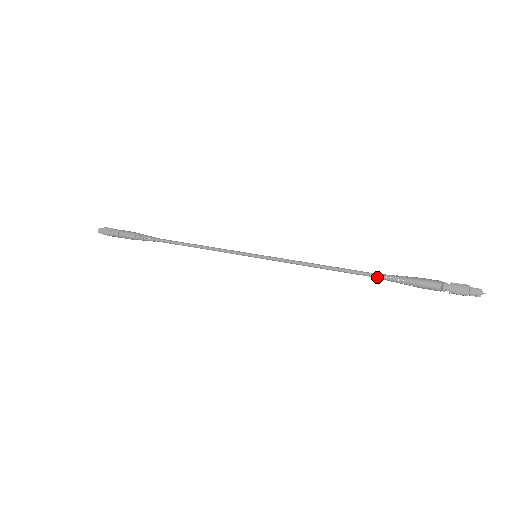
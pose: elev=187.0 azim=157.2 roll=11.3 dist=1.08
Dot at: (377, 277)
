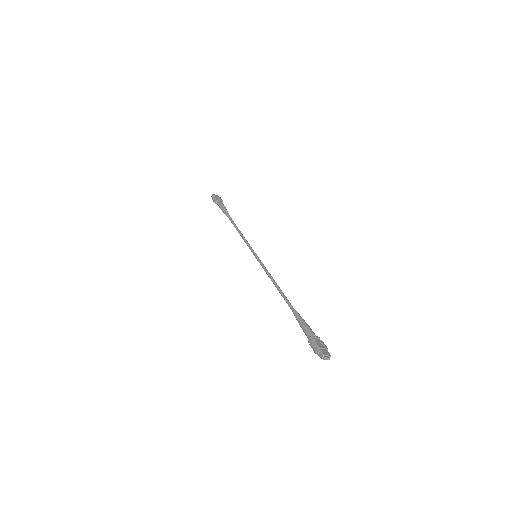
Dot at: (291, 309)
